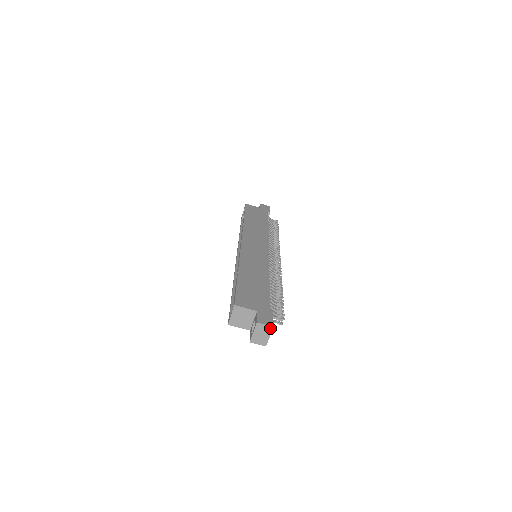
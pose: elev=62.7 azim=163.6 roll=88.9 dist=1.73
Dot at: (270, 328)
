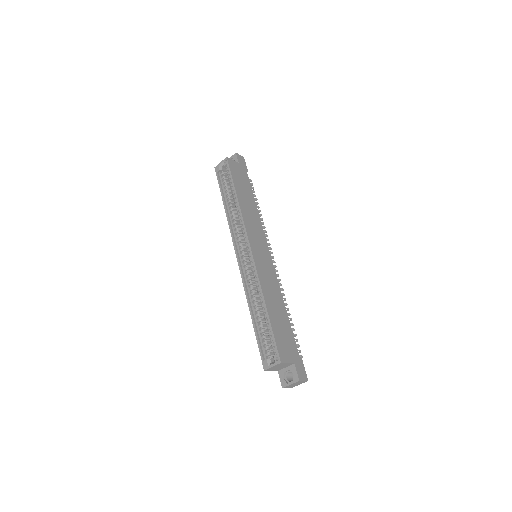
Dot at: occluded
